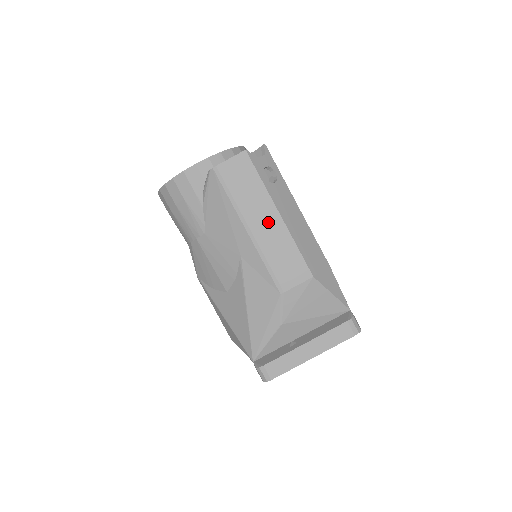
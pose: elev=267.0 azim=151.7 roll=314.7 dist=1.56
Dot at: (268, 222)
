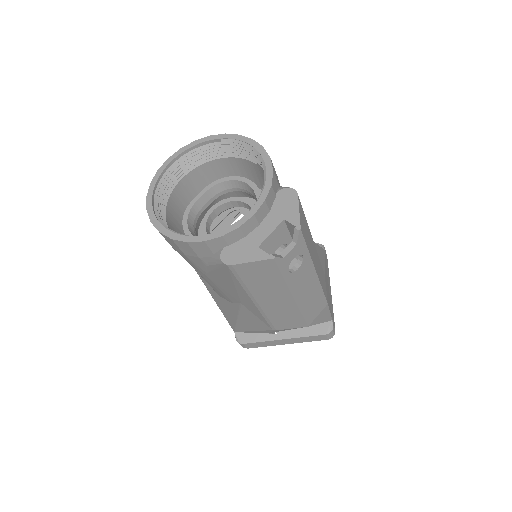
Dot at: (278, 301)
